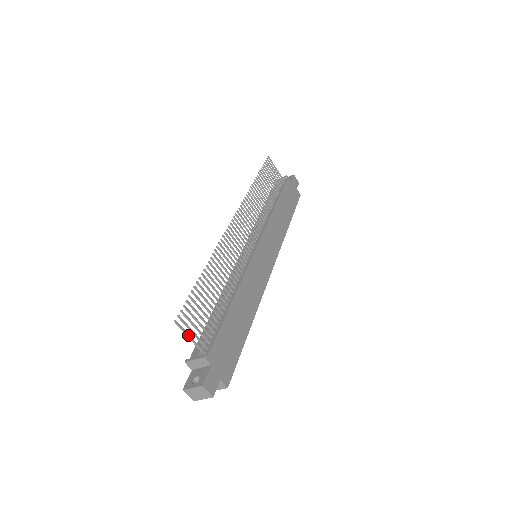
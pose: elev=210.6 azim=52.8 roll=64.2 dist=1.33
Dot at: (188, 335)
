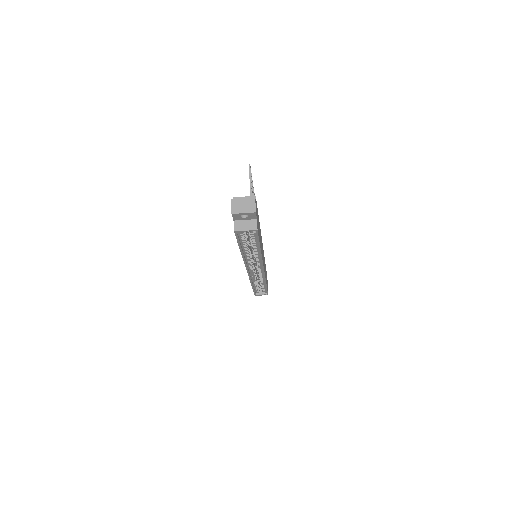
Dot at: occluded
